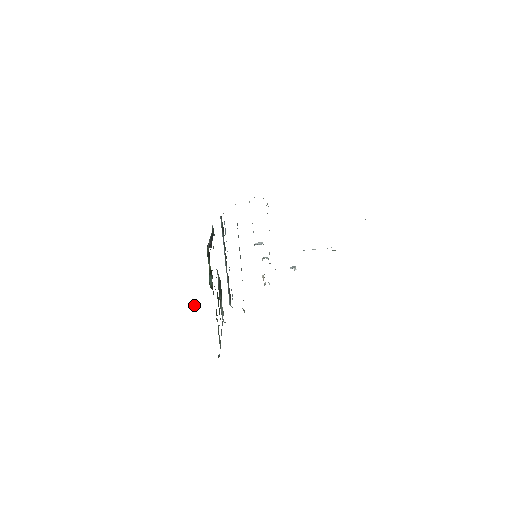
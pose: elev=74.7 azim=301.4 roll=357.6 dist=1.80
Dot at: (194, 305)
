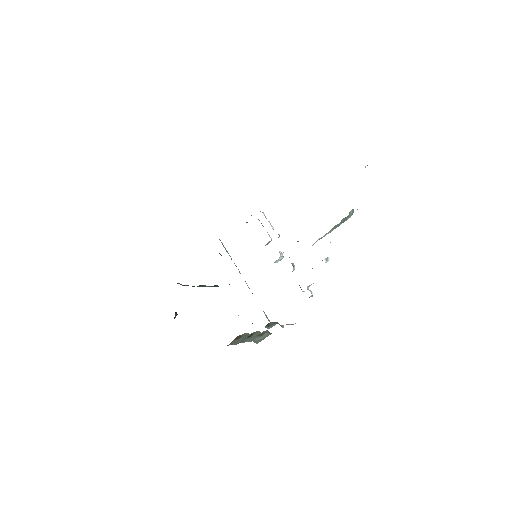
Dot at: occluded
